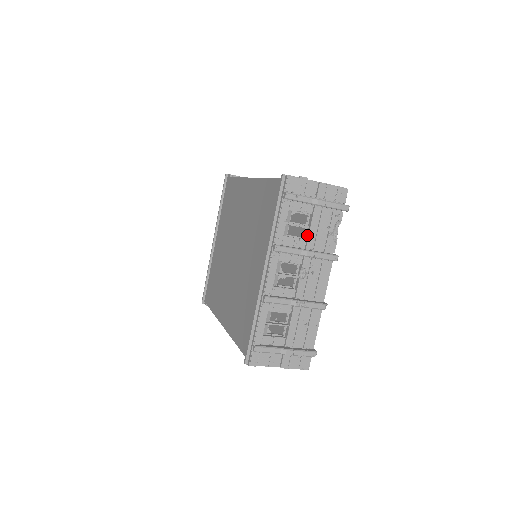
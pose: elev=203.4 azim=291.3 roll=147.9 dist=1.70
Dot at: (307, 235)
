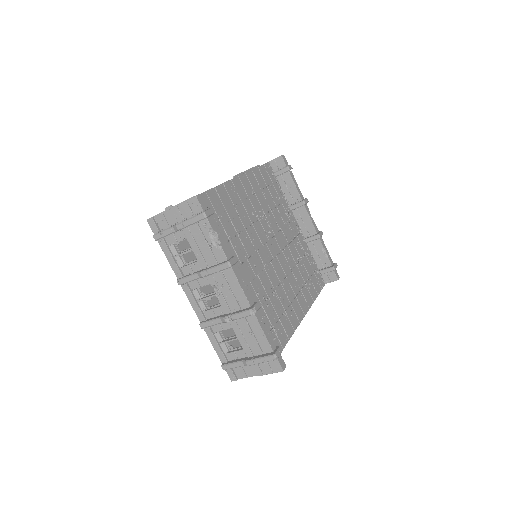
Dot at: (197, 256)
